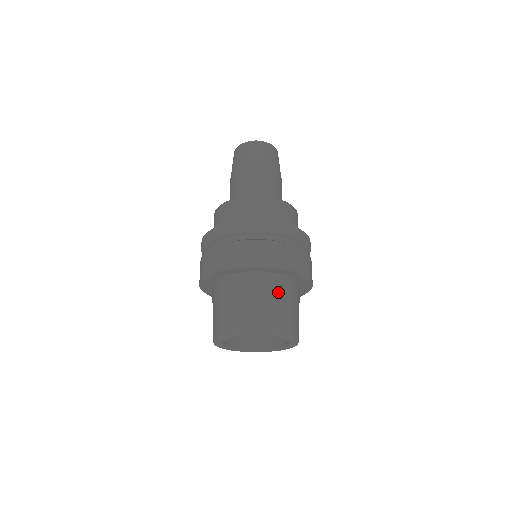
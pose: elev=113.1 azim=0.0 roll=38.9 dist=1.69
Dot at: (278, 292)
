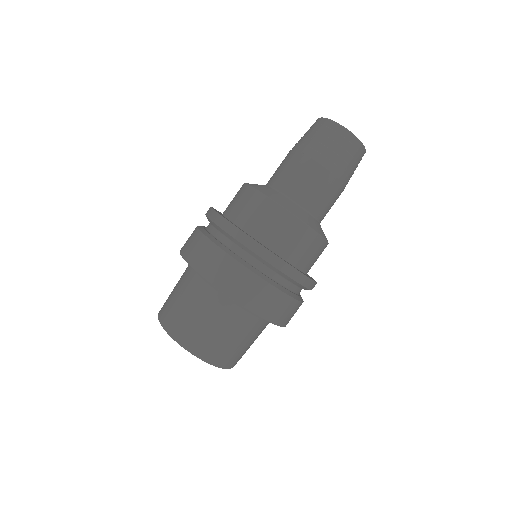
Dot at: (200, 300)
